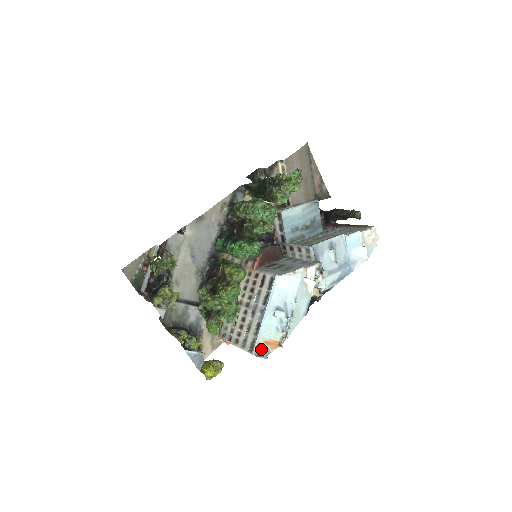
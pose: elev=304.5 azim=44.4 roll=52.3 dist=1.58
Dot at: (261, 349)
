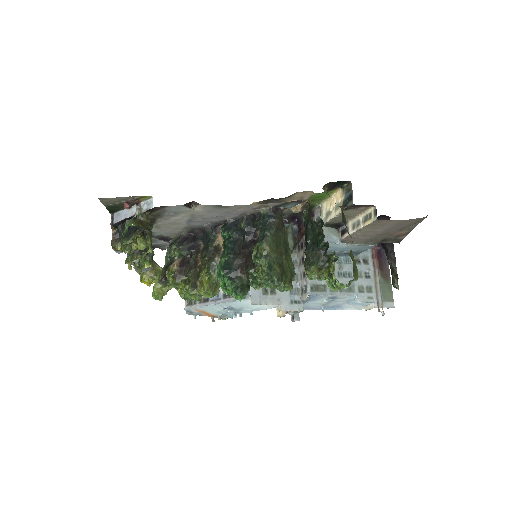
Dot at: (195, 311)
